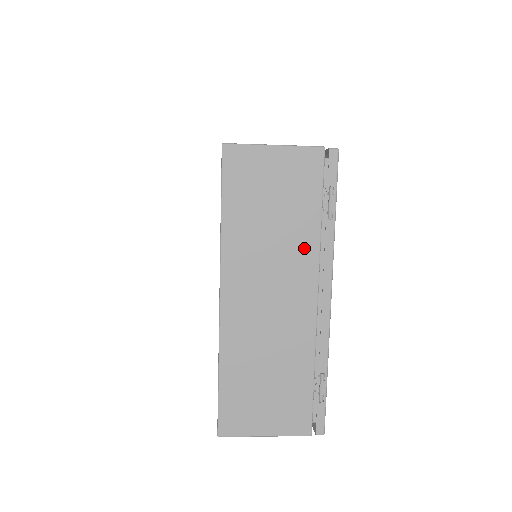
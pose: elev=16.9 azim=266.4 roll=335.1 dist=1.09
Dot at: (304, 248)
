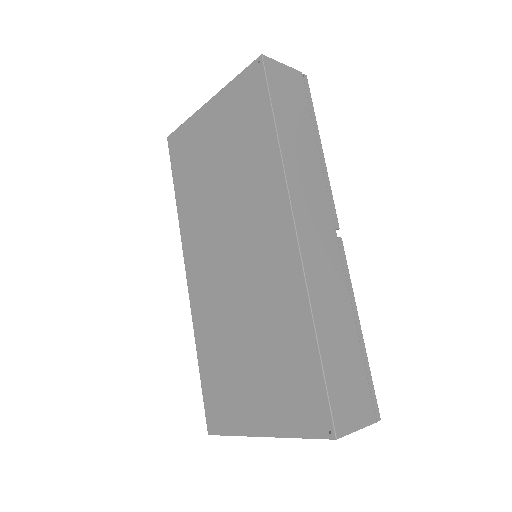
Dot at: occluded
